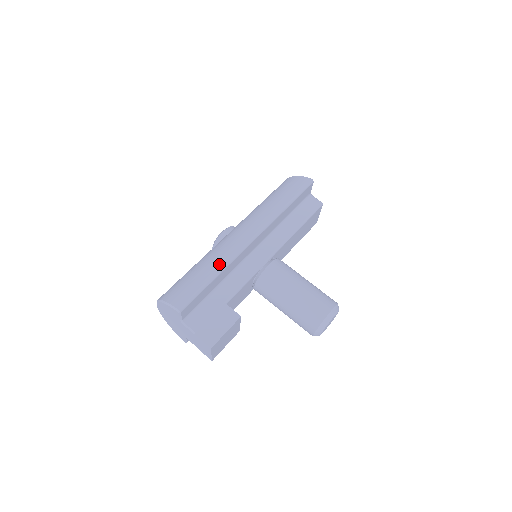
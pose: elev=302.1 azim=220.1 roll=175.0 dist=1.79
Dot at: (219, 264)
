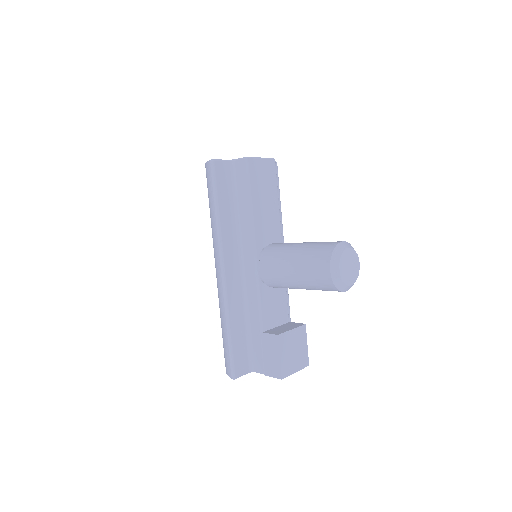
Dot at: (223, 316)
